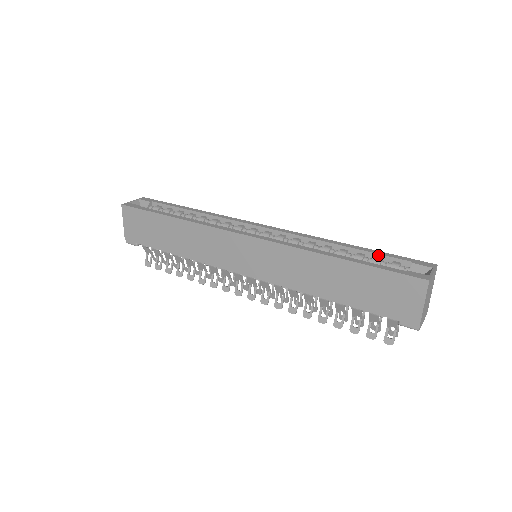
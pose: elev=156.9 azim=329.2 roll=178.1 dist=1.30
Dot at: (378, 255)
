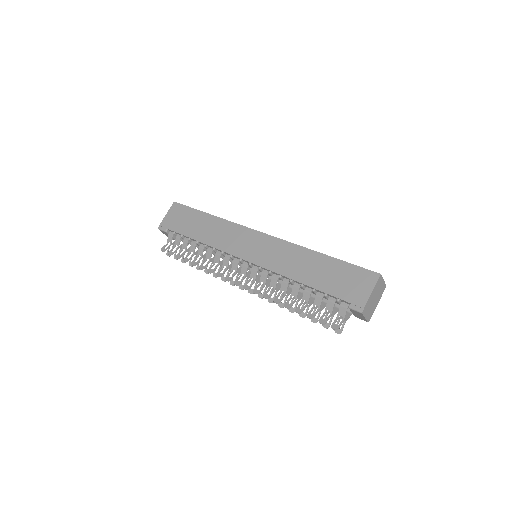
Dot at: occluded
